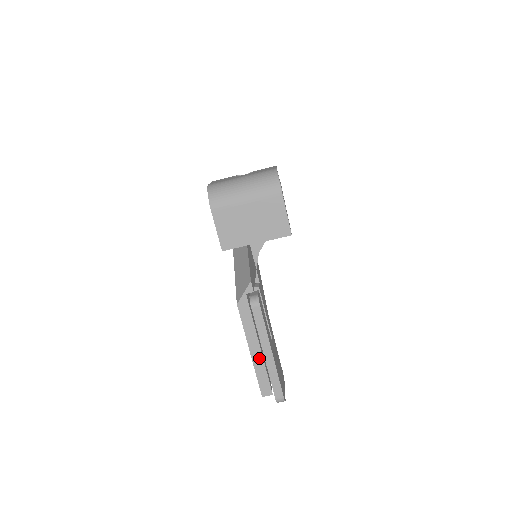
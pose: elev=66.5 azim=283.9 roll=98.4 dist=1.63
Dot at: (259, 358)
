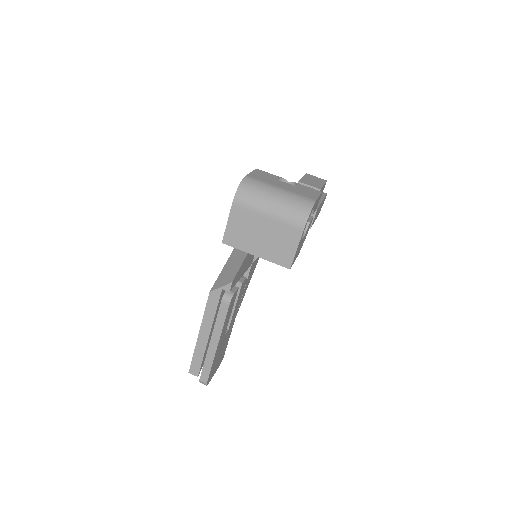
Dot at: (203, 344)
